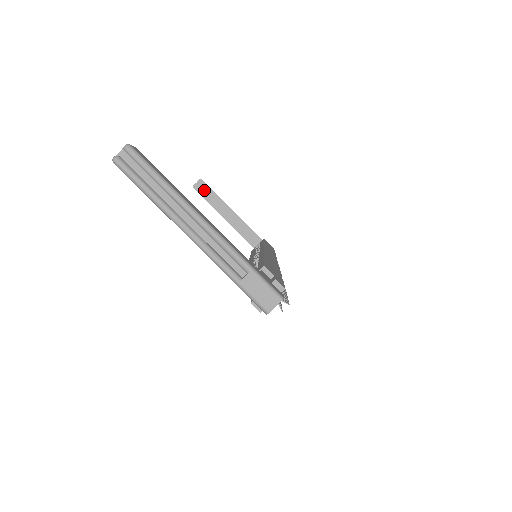
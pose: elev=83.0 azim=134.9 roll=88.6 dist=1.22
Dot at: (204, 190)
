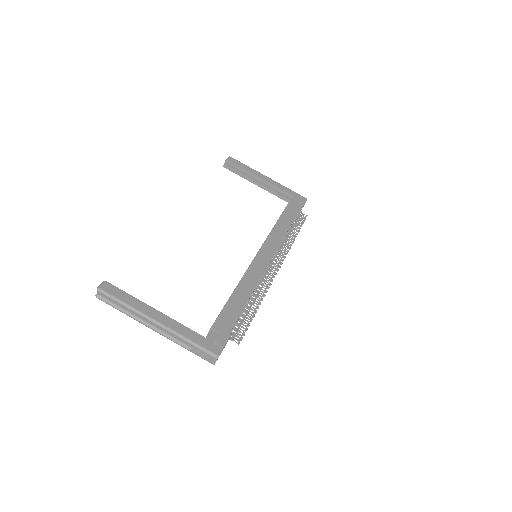
Dot at: (234, 166)
